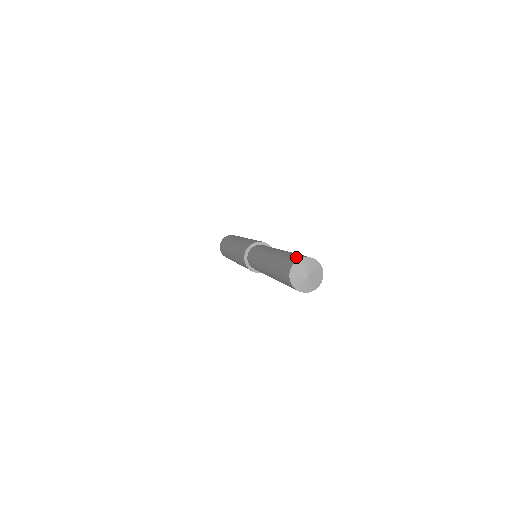
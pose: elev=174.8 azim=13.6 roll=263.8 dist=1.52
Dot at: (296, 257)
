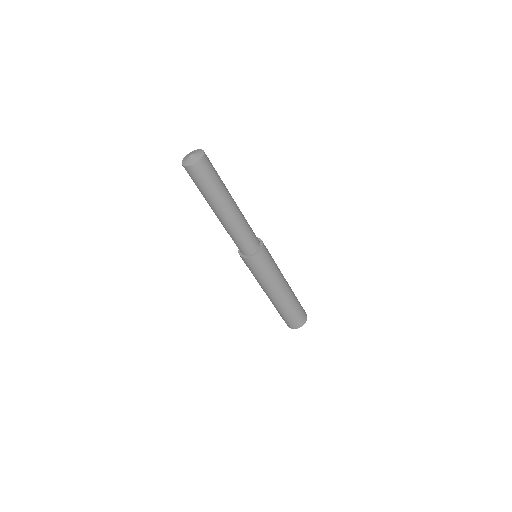
Dot at: occluded
